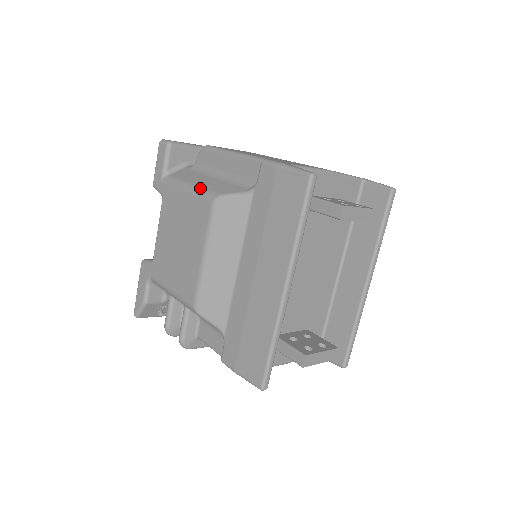
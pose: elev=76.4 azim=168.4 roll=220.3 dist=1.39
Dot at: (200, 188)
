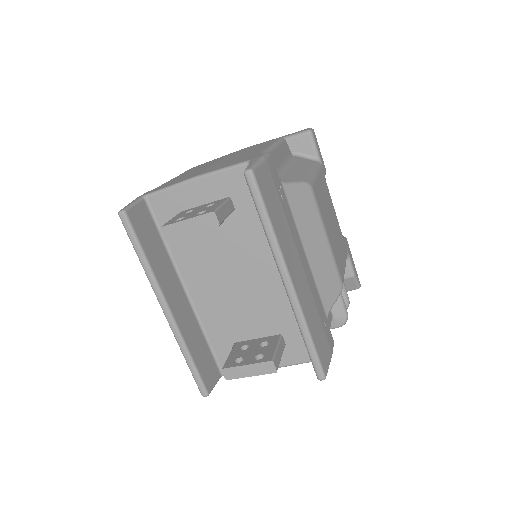
Dot at: occluded
